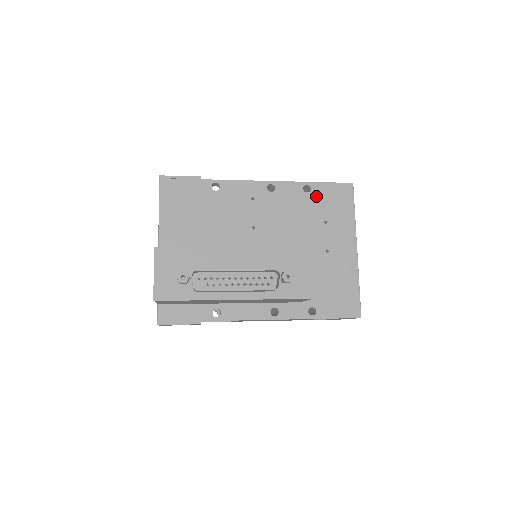
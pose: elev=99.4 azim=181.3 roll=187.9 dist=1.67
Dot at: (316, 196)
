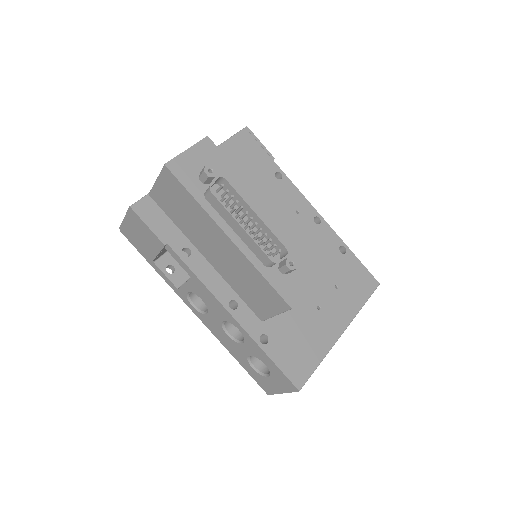
Dot at: (345, 262)
